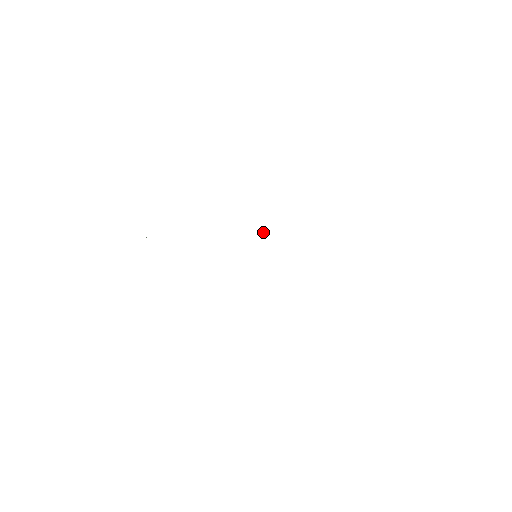
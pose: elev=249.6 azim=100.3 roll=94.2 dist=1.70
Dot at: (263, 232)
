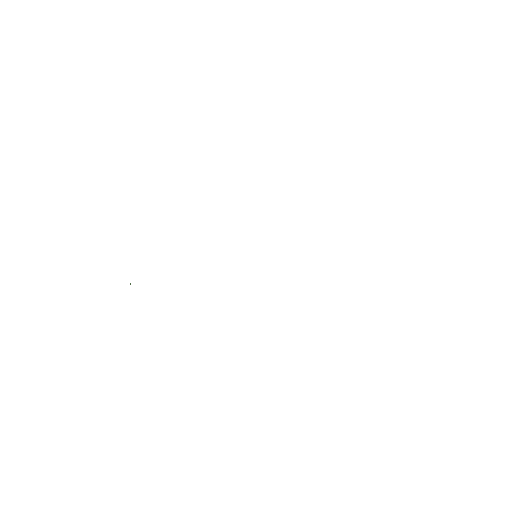
Dot at: occluded
